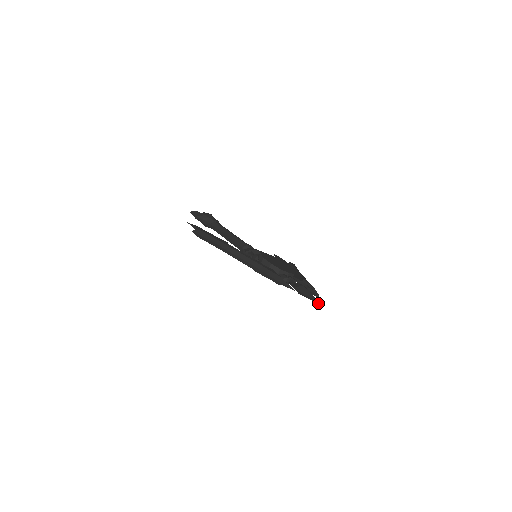
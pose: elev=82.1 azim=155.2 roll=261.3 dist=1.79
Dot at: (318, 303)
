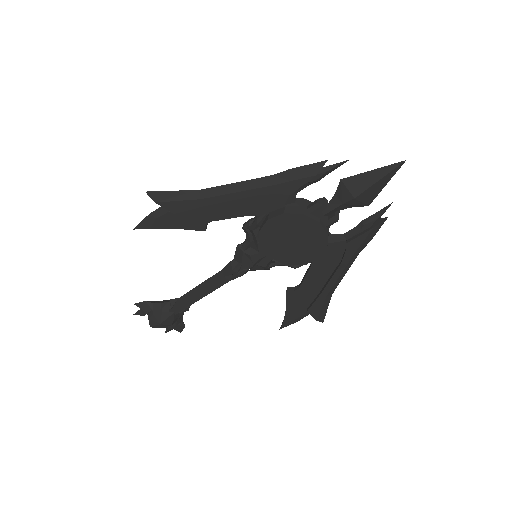
Dot at: (395, 163)
